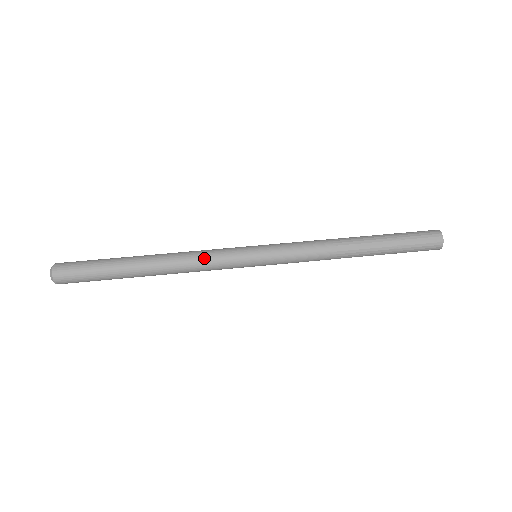
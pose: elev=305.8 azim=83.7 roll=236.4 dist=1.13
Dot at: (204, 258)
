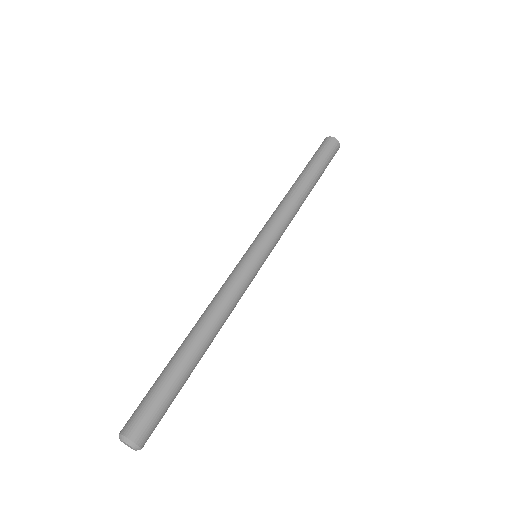
Dot at: (233, 292)
